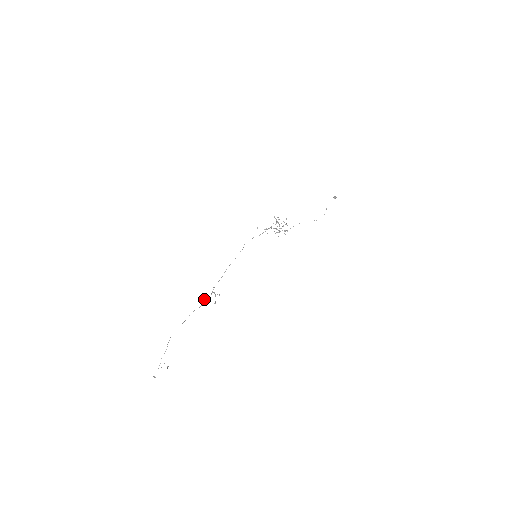
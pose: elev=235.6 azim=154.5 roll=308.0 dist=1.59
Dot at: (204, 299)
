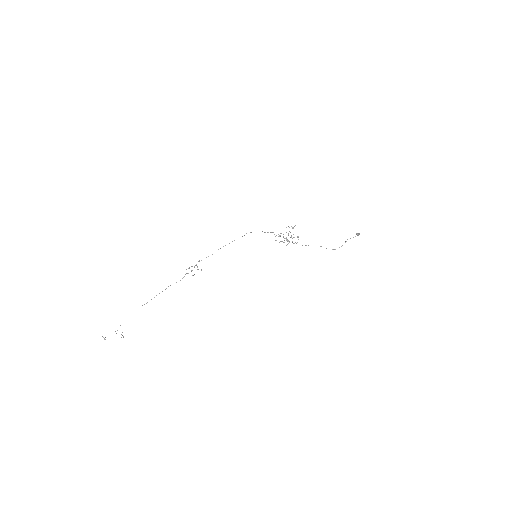
Dot at: occluded
